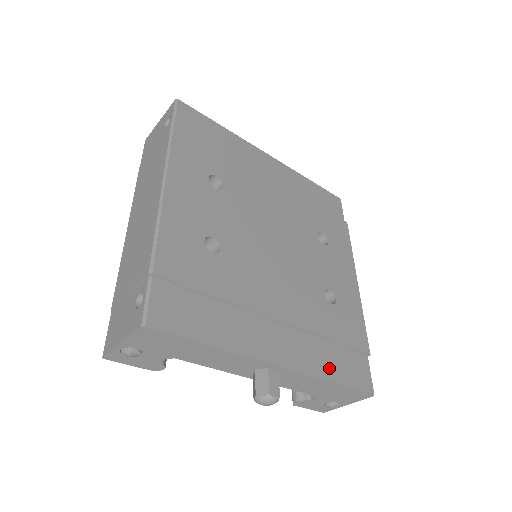
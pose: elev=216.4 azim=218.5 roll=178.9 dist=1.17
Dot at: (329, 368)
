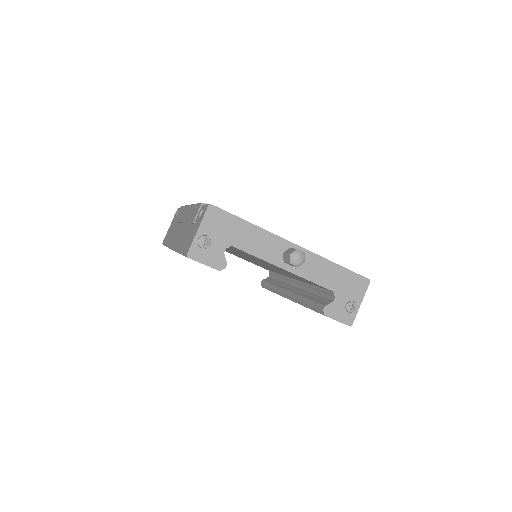
Dot at: occluded
